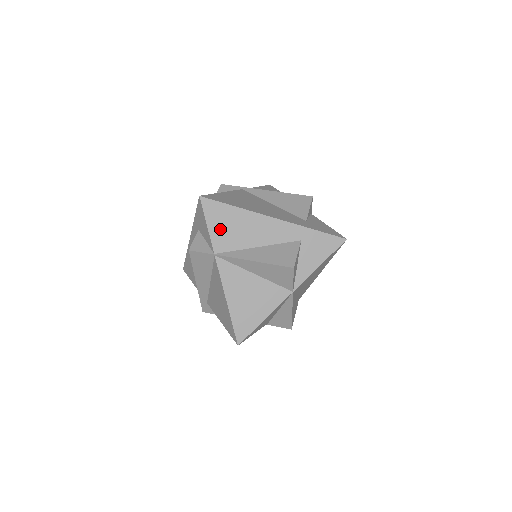
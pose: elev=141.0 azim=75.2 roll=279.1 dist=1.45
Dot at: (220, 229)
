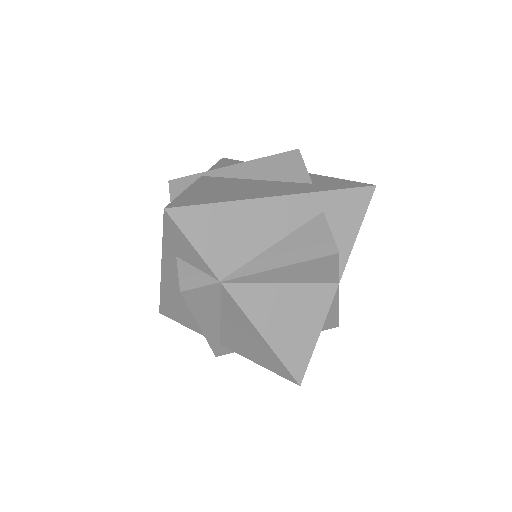
Dot at: (213, 243)
